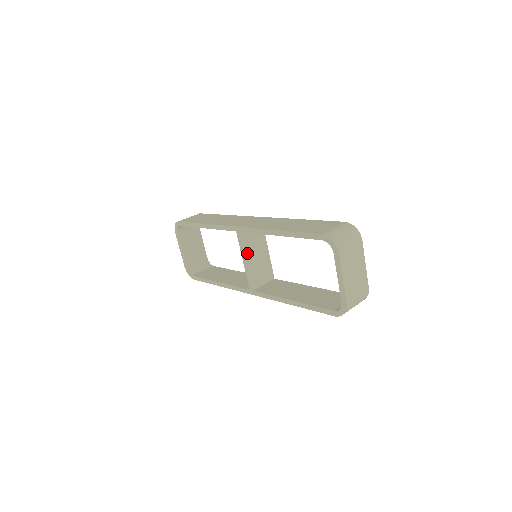
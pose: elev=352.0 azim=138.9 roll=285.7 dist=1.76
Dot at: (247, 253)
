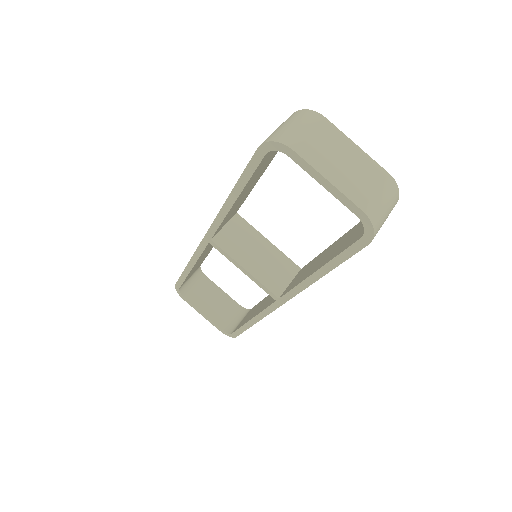
Dot at: (239, 259)
